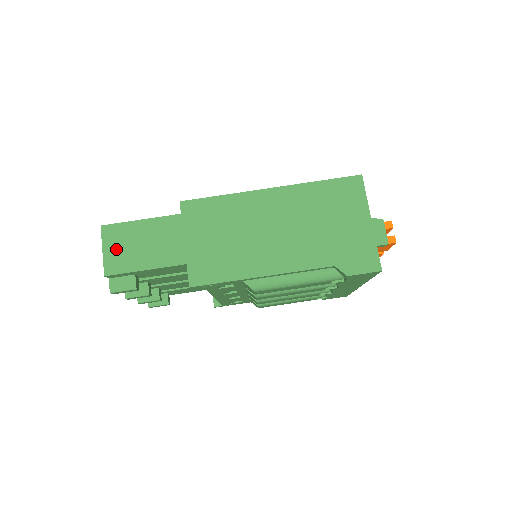
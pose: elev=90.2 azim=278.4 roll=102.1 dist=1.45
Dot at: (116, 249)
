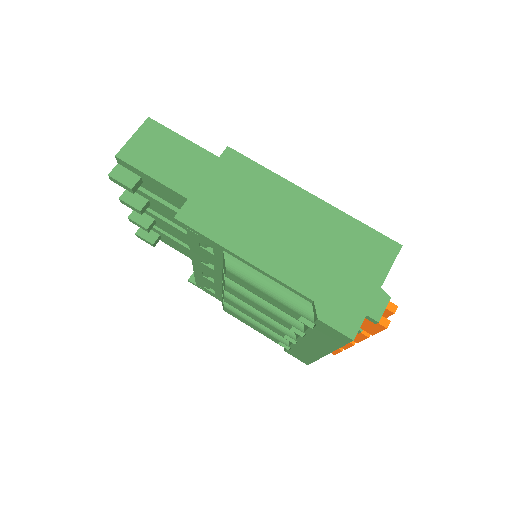
Dot at: (144, 143)
